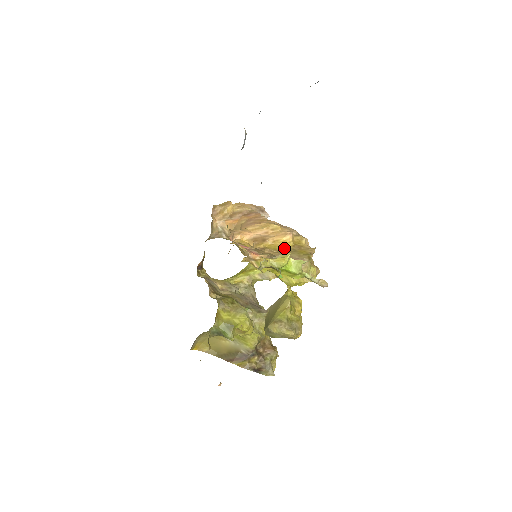
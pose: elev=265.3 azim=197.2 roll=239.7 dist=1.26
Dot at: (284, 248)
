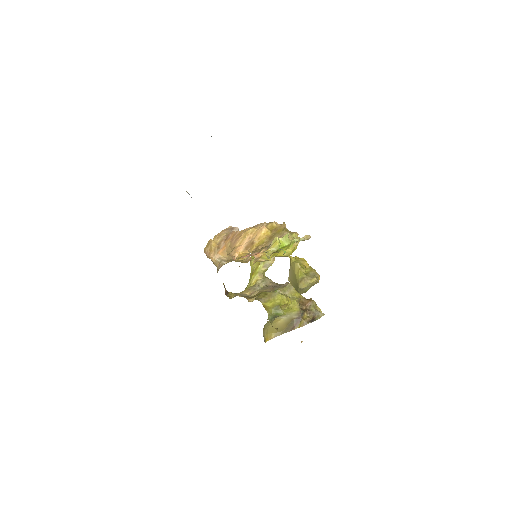
Dot at: (268, 238)
